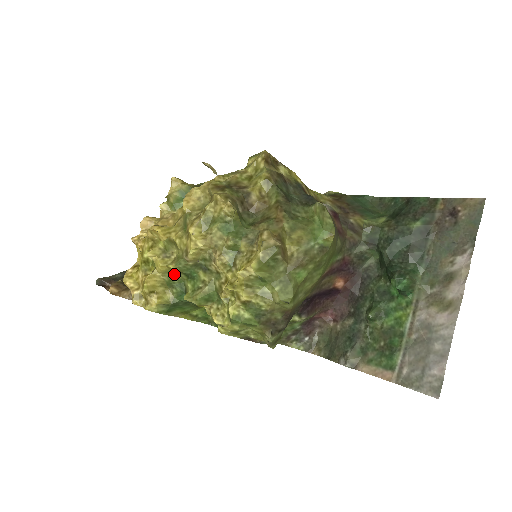
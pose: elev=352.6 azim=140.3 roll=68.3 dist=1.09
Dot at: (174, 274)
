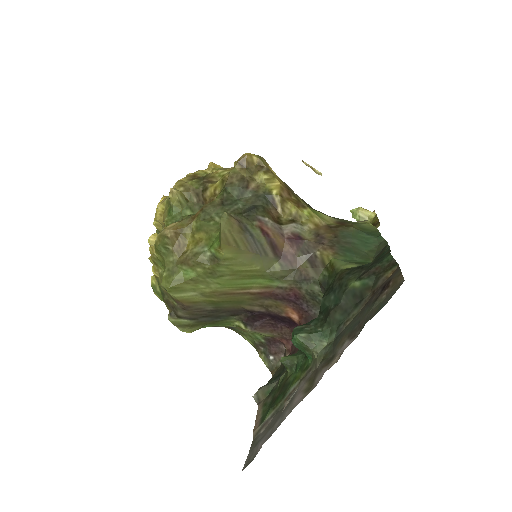
Dot at: occluded
